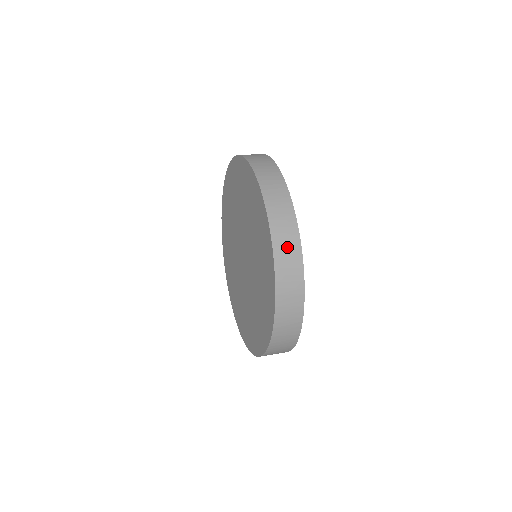
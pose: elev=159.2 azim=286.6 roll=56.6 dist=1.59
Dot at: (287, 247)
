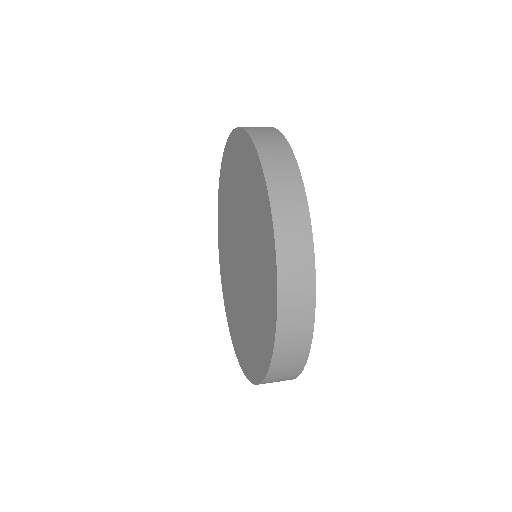
Dot at: (297, 294)
